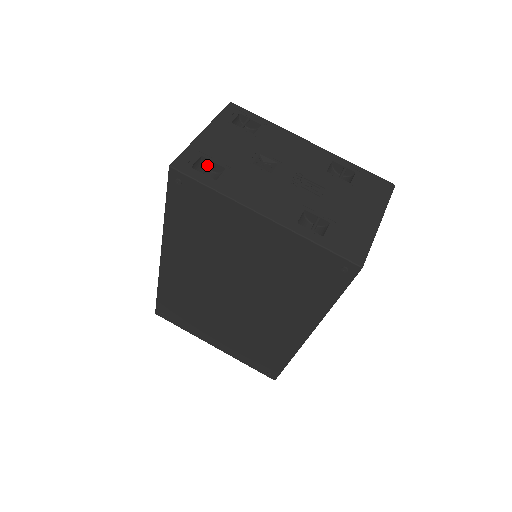
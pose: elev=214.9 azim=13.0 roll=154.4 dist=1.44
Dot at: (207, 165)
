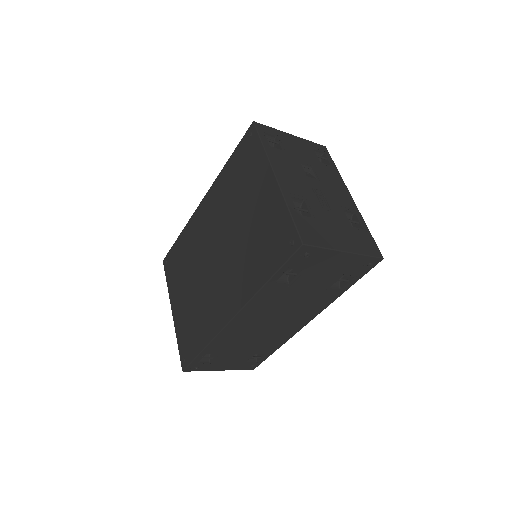
Dot at: occluded
